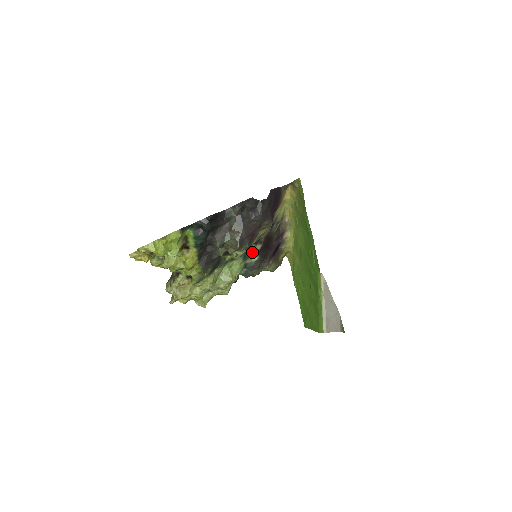
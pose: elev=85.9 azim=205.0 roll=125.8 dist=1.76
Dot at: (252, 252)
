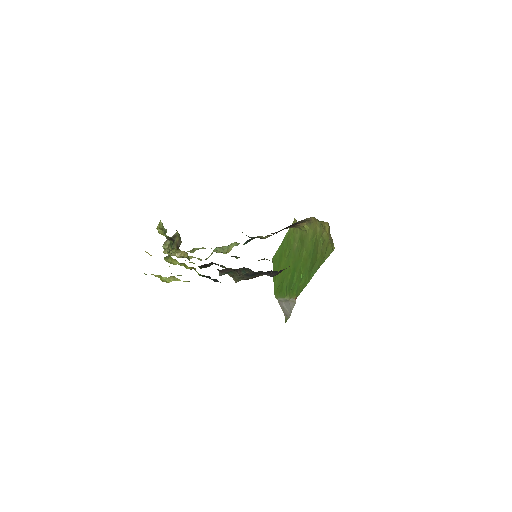
Dot at: occluded
